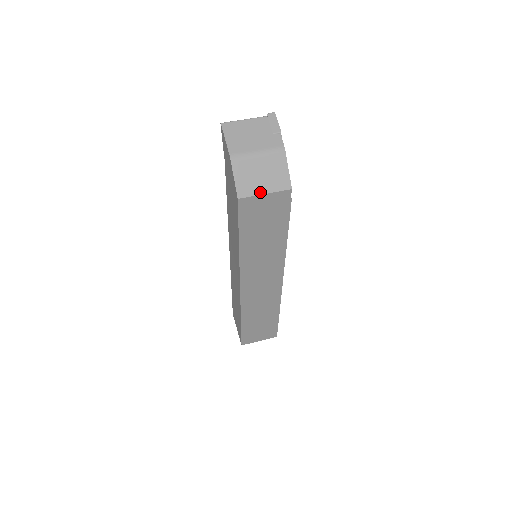
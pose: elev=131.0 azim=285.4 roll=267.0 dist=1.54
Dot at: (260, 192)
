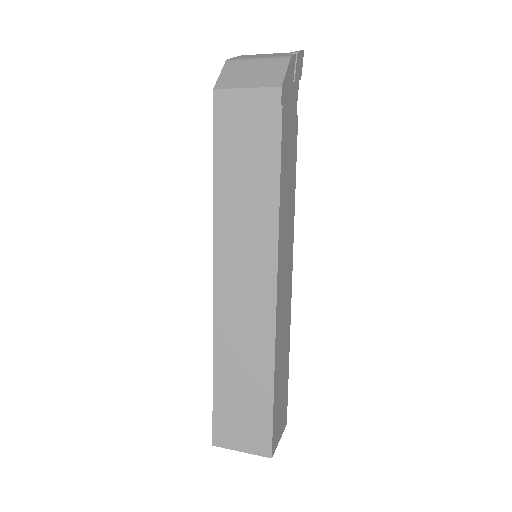
Dot at: (242, 86)
